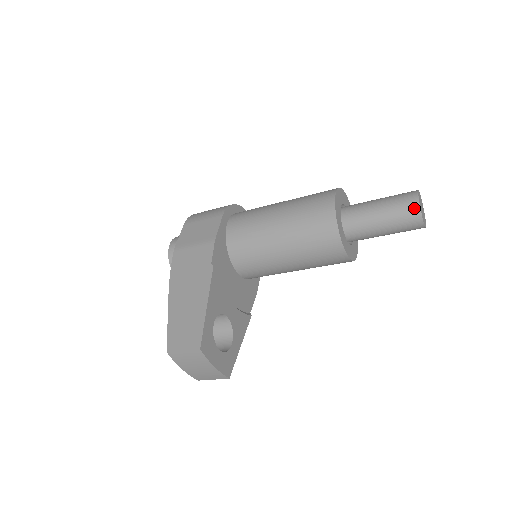
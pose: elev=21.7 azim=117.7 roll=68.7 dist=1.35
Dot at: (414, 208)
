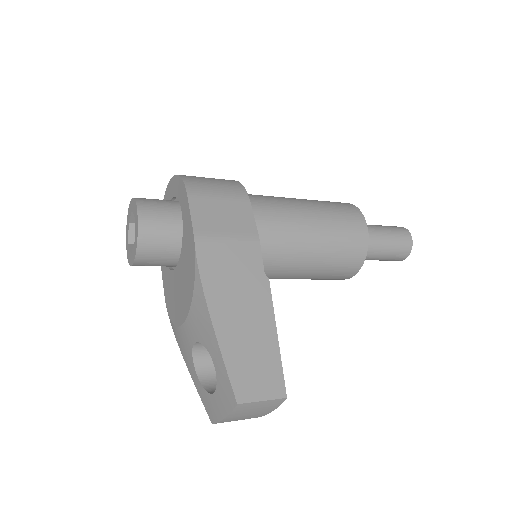
Dot at: (409, 246)
